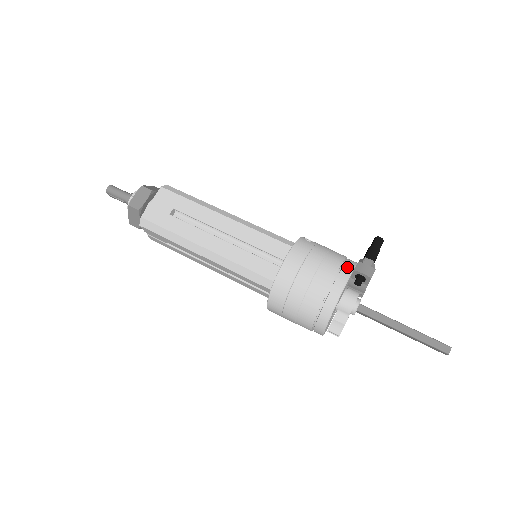
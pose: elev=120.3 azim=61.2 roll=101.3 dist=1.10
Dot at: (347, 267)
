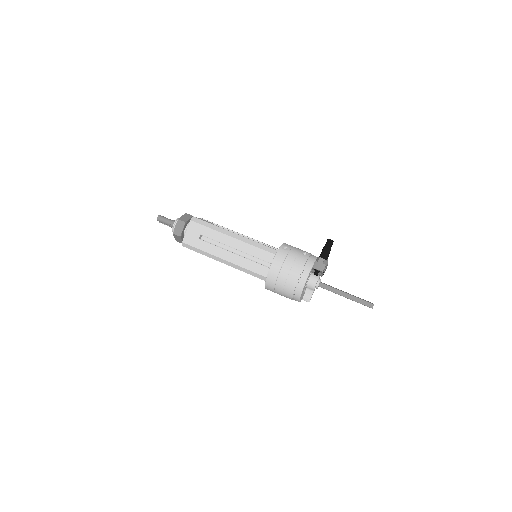
Dot at: (308, 267)
